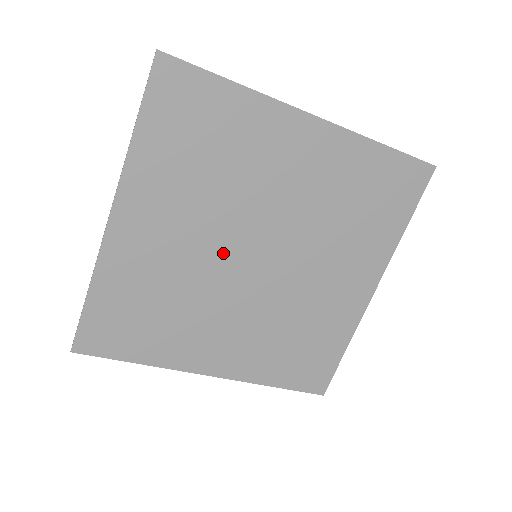
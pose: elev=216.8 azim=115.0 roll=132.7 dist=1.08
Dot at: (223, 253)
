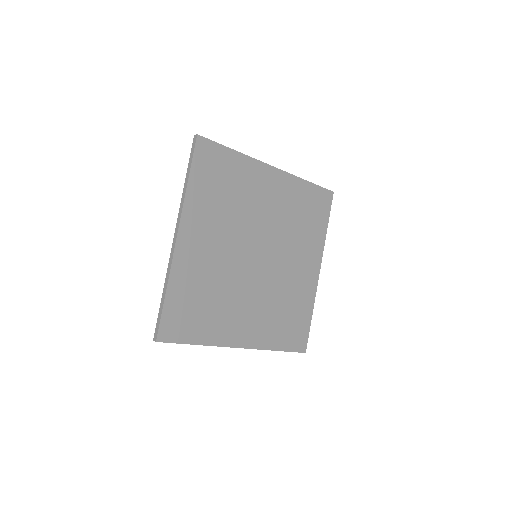
Dot at: (240, 255)
